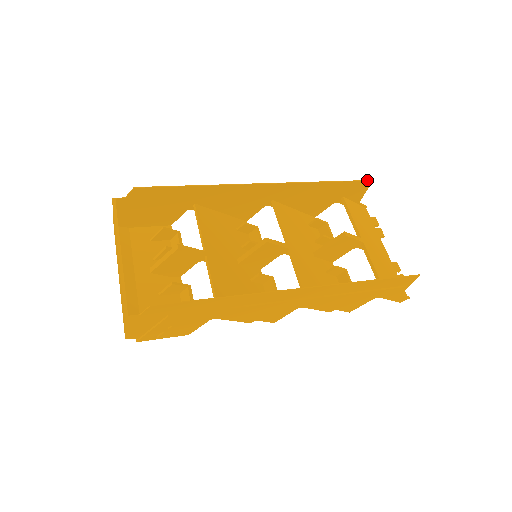
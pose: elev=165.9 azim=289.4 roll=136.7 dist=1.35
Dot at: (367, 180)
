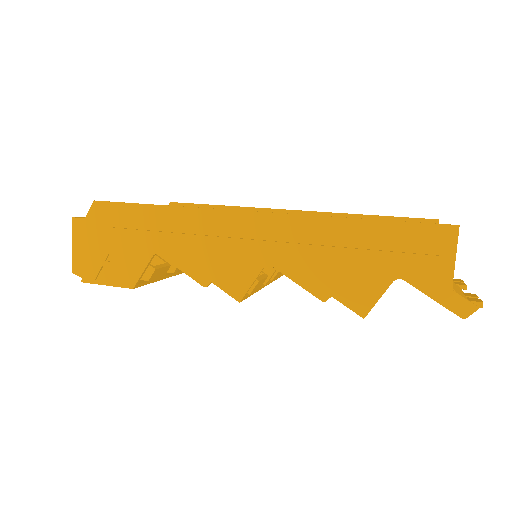
Dot at: (429, 219)
